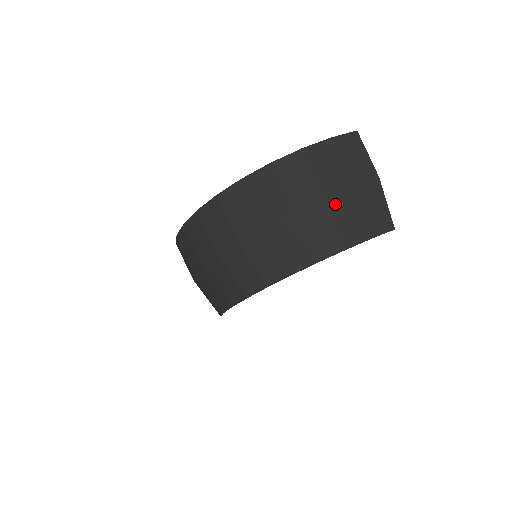
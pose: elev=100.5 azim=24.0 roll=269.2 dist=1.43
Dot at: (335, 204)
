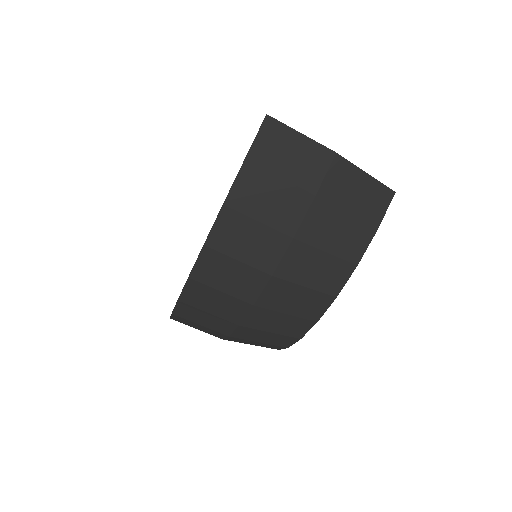
Dot at: (310, 234)
